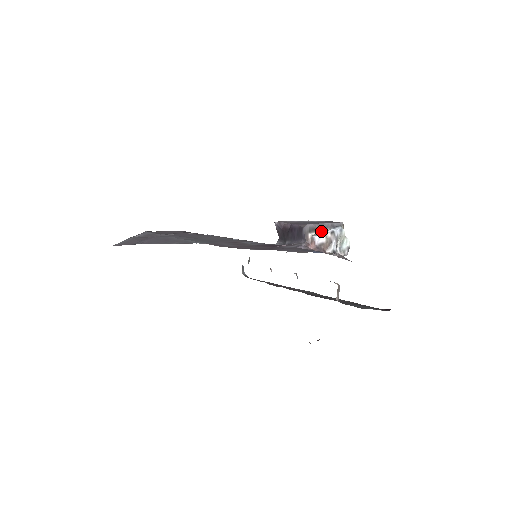
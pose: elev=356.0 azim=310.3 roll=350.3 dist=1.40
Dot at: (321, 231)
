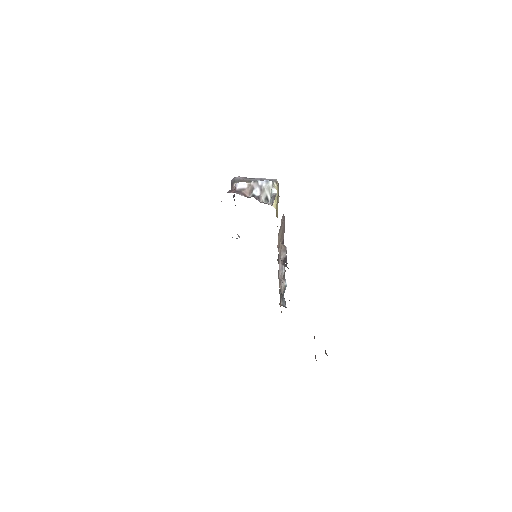
Dot at: (248, 183)
